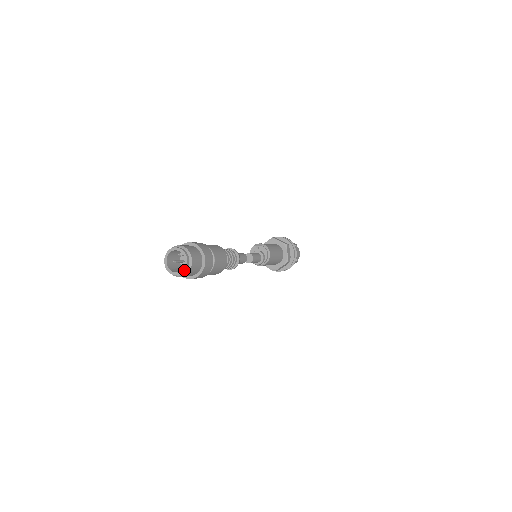
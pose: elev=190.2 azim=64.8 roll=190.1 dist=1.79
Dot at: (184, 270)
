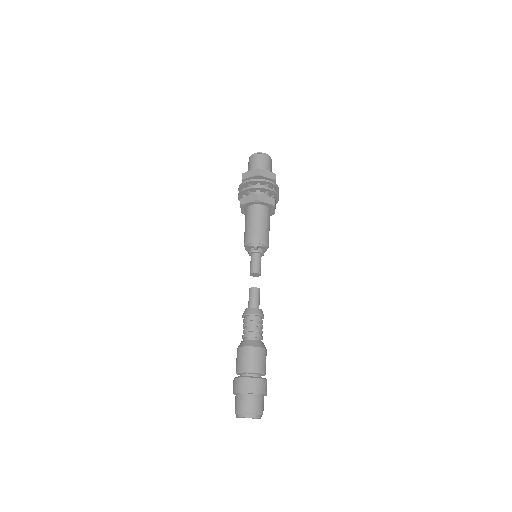
Dot at: occluded
